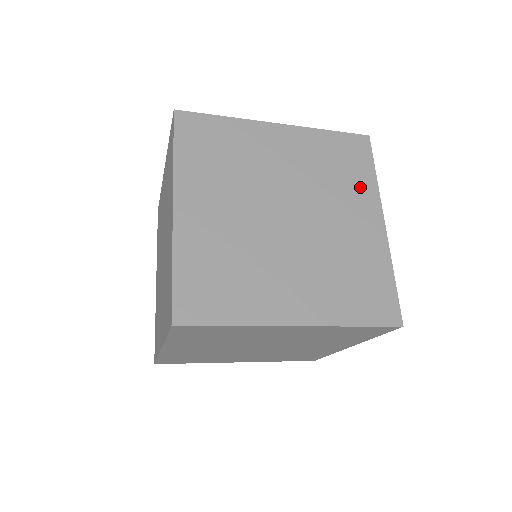
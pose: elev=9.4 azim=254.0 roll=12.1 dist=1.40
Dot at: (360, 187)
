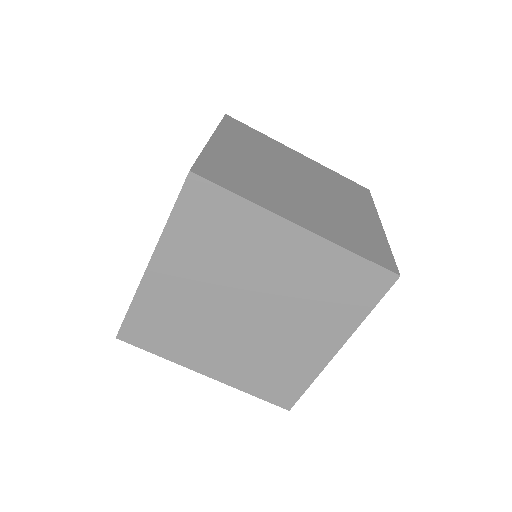
Dot at: (361, 202)
